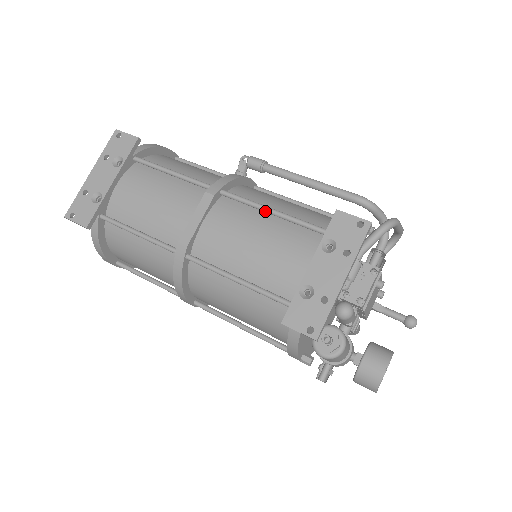
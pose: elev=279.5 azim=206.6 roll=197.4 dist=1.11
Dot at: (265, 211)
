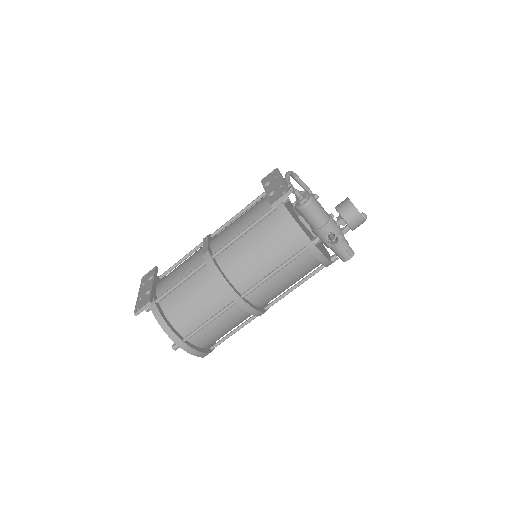
Dot at: (235, 217)
